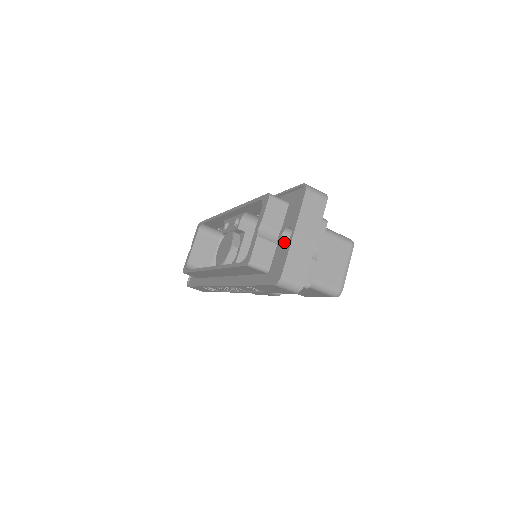
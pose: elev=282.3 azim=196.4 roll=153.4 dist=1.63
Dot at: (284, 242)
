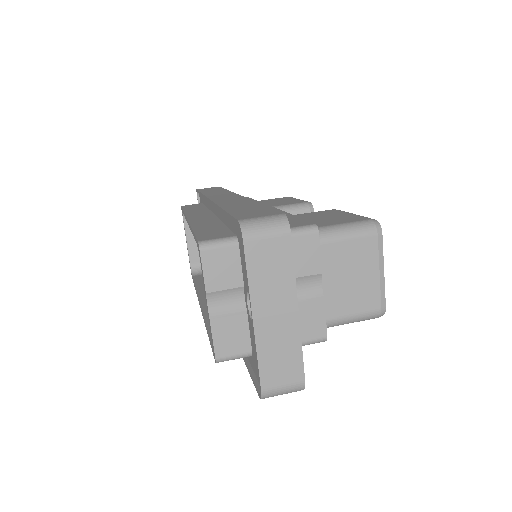
Dot at: occluded
